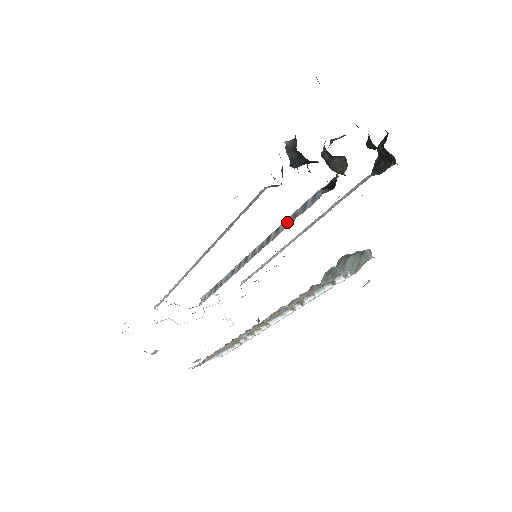
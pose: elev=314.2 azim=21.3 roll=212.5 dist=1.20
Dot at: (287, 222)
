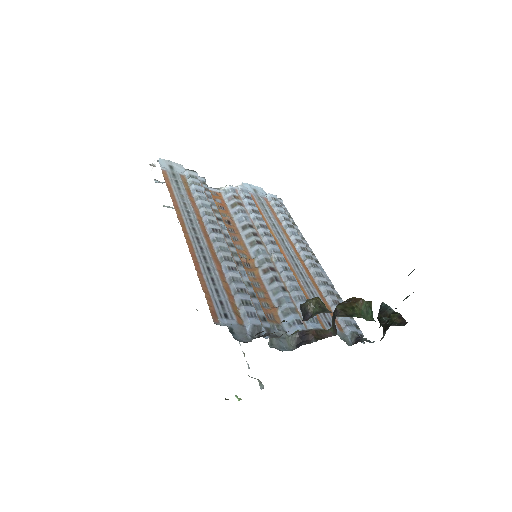
Dot at: (276, 294)
